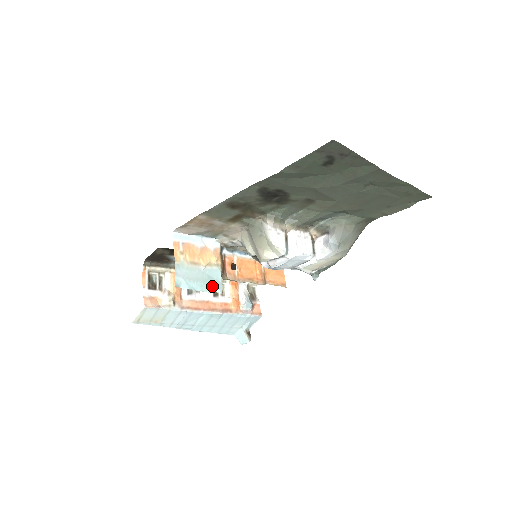
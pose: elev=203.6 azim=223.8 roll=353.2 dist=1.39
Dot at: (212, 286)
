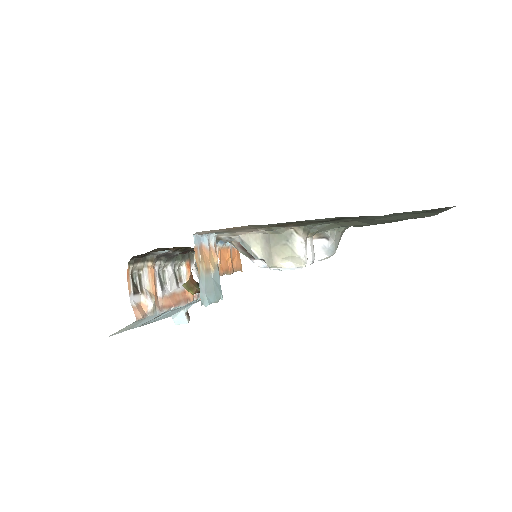
Dot at: (218, 294)
